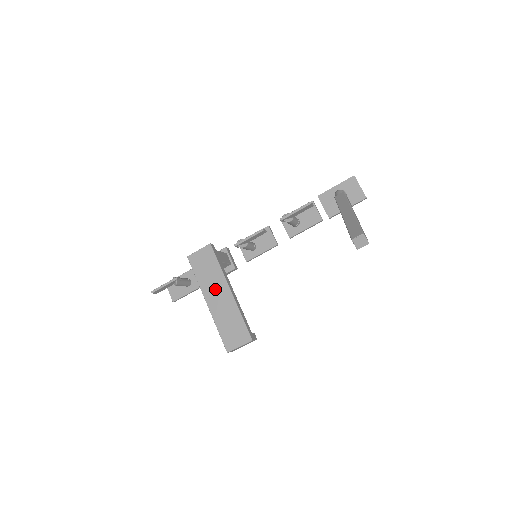
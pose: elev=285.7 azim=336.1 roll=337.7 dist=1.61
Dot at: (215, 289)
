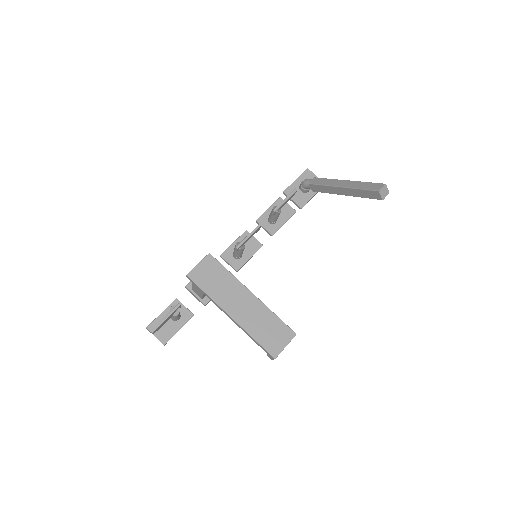
Dot at: (234, 298)
